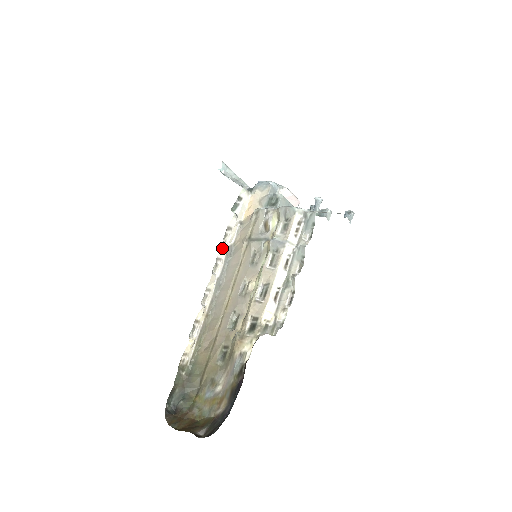
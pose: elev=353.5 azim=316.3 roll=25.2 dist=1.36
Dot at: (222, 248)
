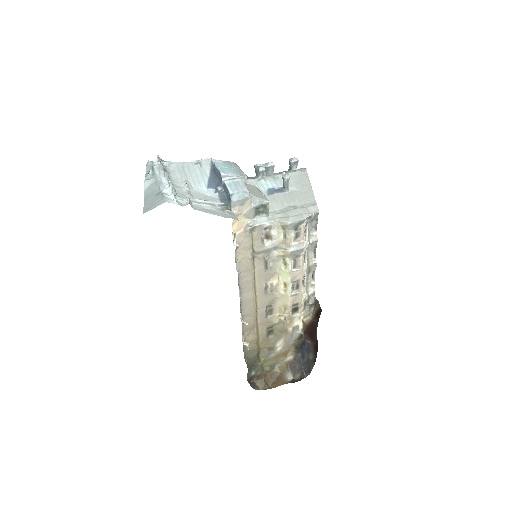
Dot at: occluded
